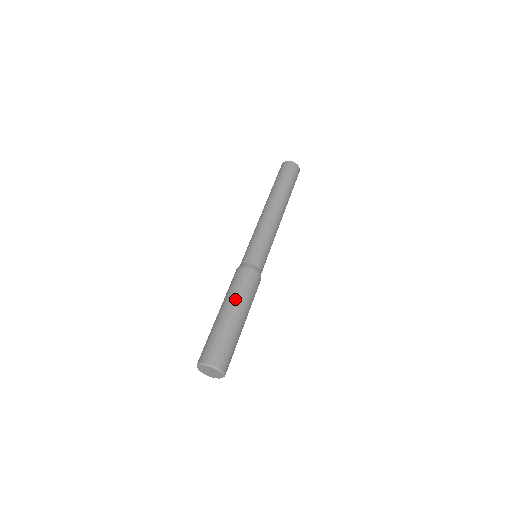
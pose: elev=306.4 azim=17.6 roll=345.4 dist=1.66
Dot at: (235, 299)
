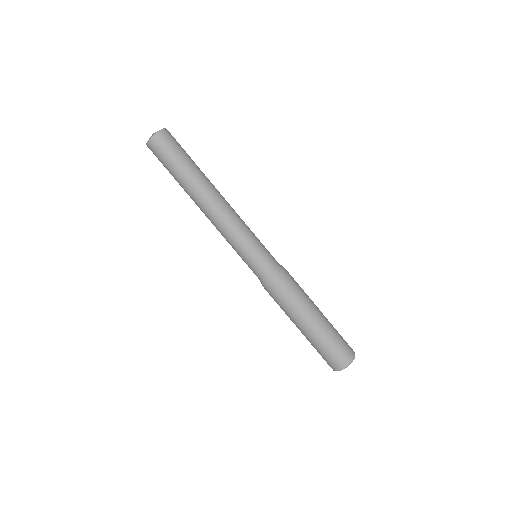
Dot at: (291, 317)
